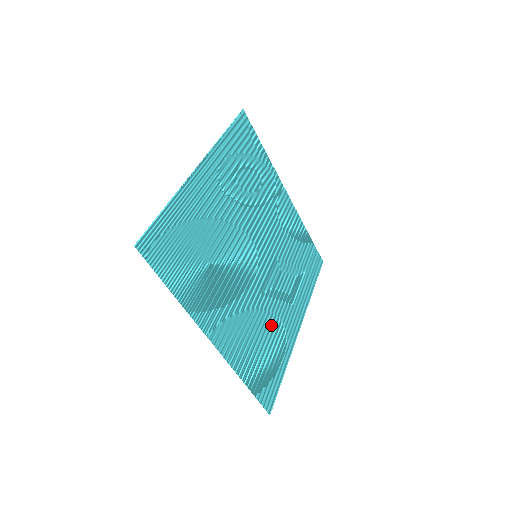
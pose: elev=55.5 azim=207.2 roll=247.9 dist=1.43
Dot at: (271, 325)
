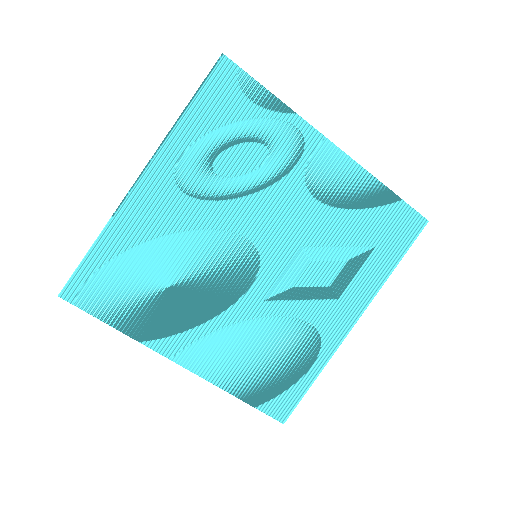
Dot at: (288, 331)
